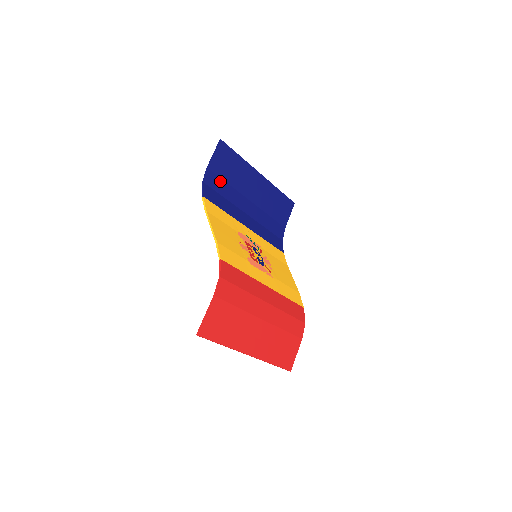
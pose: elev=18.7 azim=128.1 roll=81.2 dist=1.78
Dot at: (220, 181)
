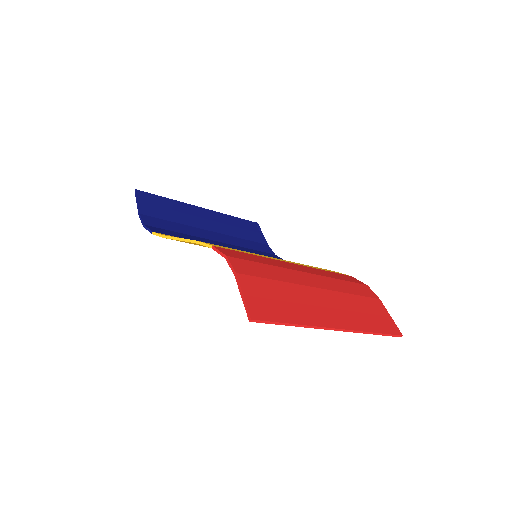
Dot at: (163, 222)
